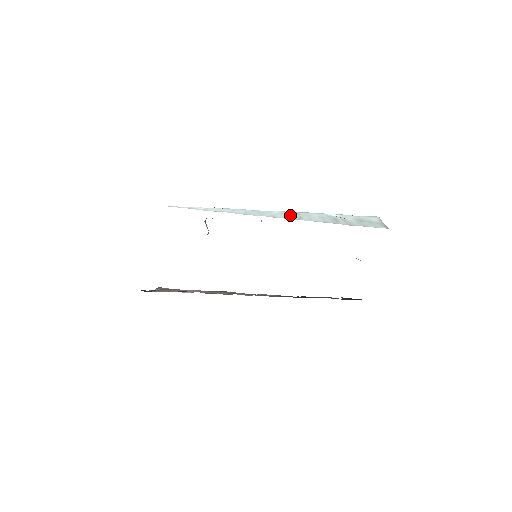
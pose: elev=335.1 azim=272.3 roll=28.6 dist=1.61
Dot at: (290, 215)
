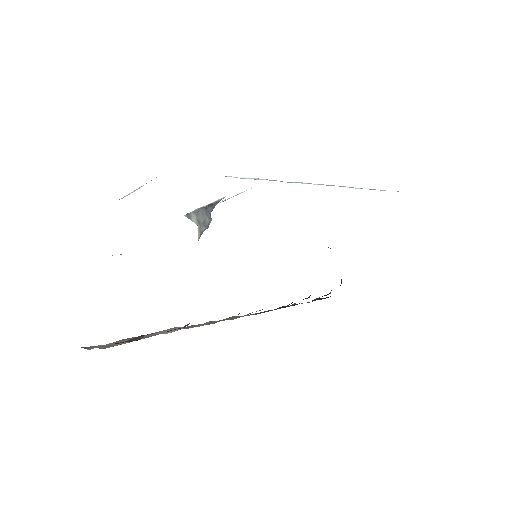
Dot at: occluded
